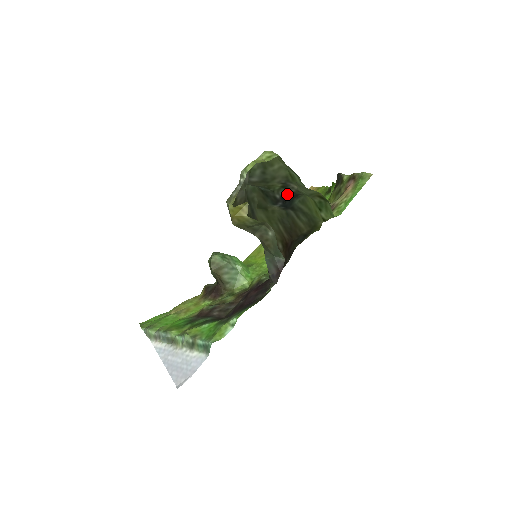
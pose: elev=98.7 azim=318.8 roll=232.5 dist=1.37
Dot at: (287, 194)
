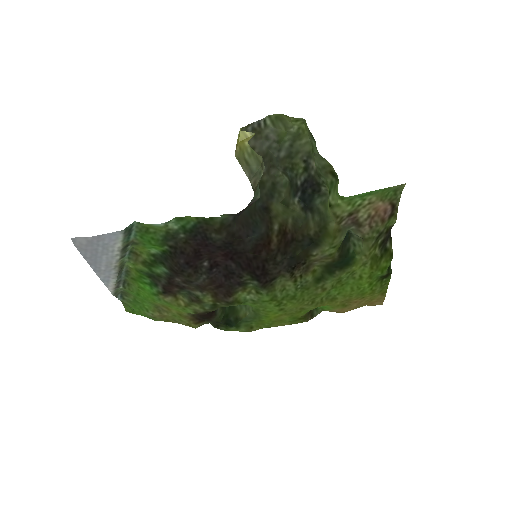
Dot at: (307, 180)
